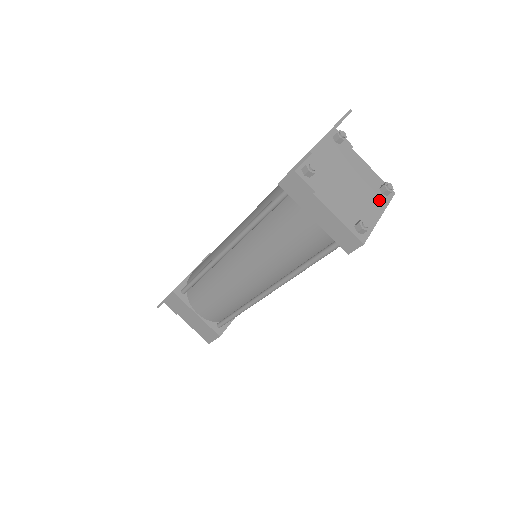
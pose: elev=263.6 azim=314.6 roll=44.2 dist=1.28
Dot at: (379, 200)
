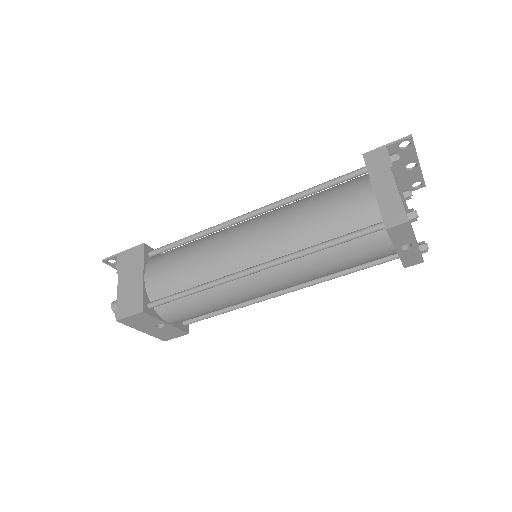
Dot at: occluded
